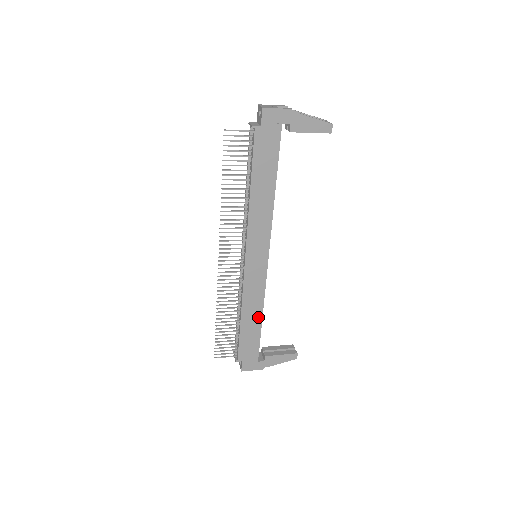
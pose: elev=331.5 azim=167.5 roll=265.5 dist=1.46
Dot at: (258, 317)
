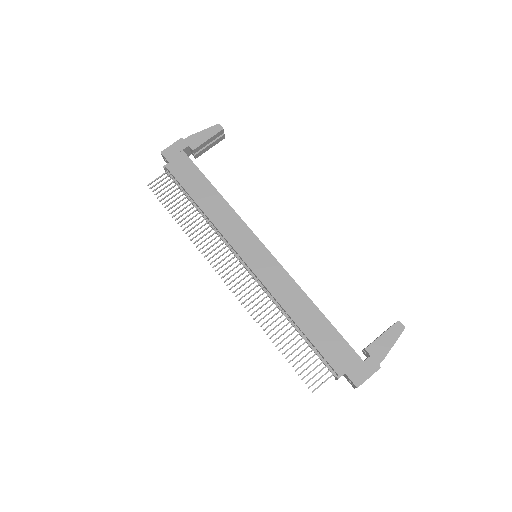
Dot at: (311, 308)
